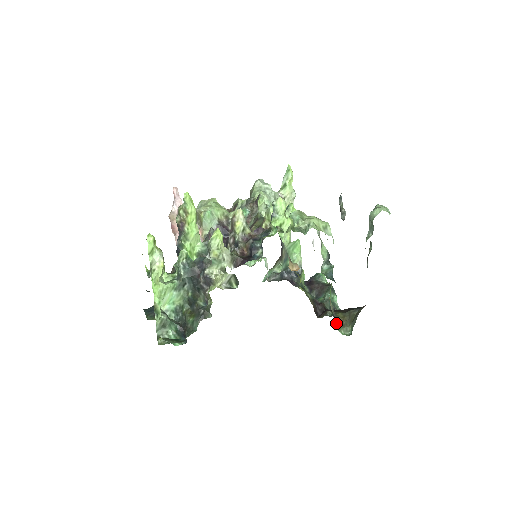
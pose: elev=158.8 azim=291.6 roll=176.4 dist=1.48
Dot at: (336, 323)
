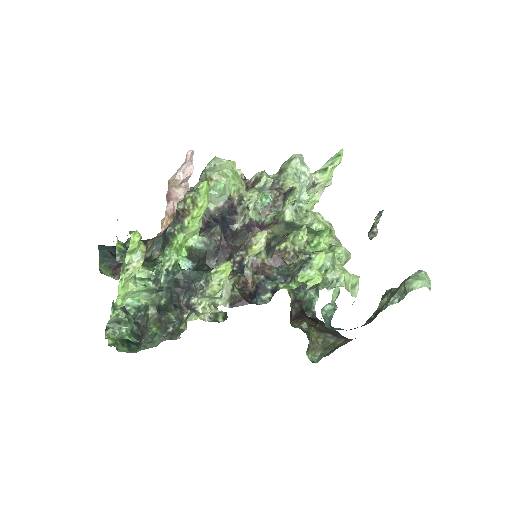
Dot at: (308, 347)
